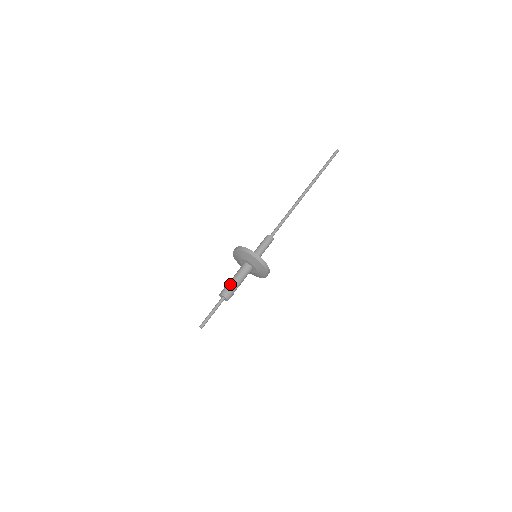
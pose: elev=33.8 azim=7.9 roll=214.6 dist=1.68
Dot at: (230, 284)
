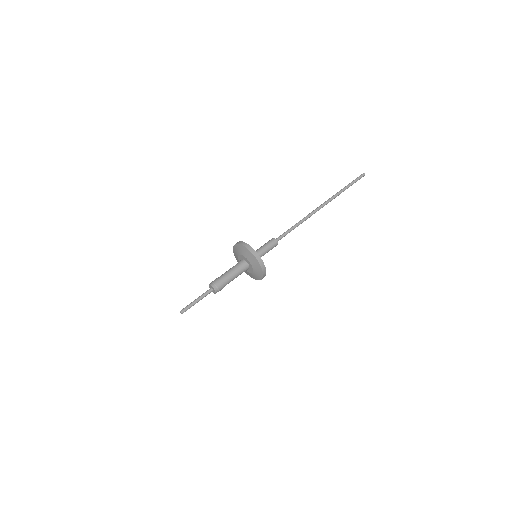
Dot at: (220, 276)
